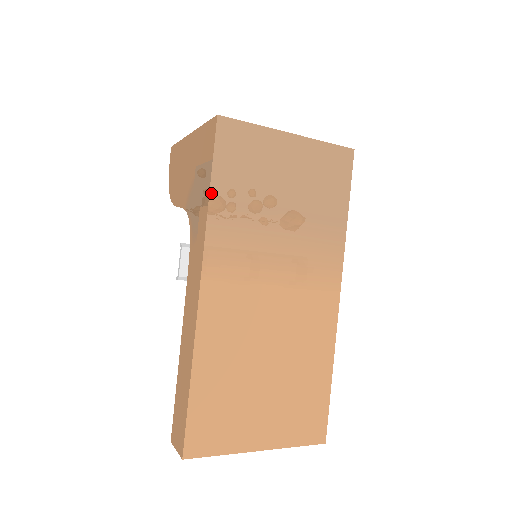
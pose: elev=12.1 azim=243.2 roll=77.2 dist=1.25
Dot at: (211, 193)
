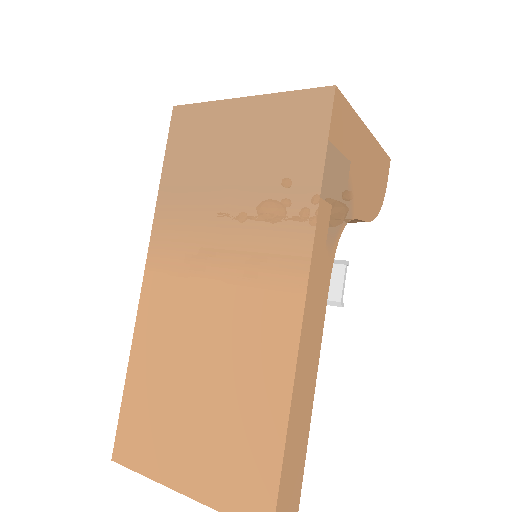
Dot at: (161, 182)
